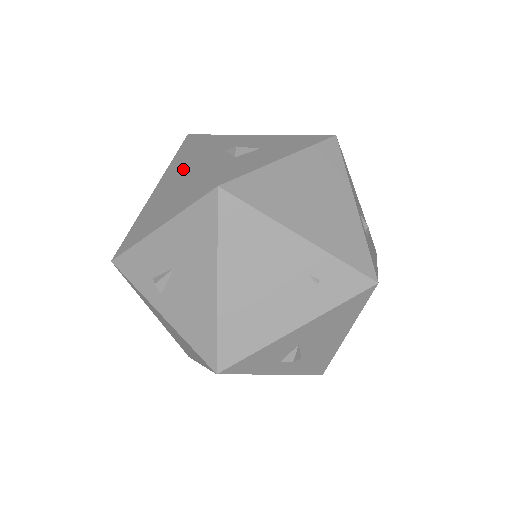
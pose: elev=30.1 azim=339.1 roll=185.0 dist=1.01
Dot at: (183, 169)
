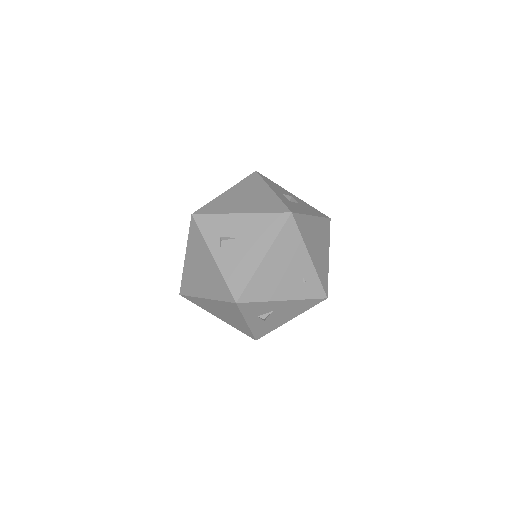
Dot at: (257, 190)
